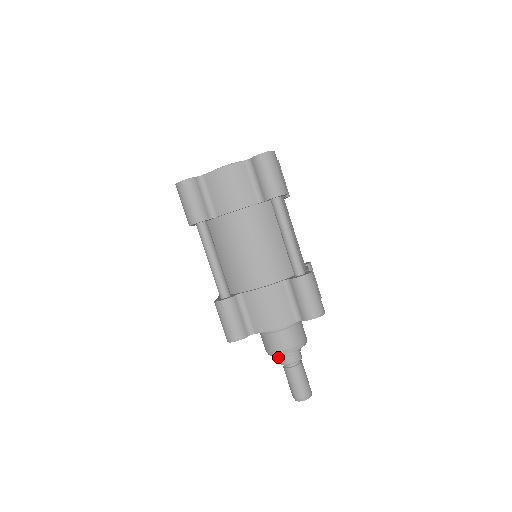
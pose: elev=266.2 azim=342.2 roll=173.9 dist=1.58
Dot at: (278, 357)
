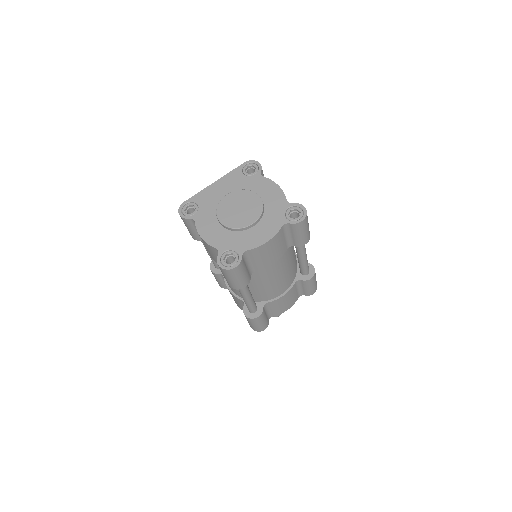
Dot at: occluded
